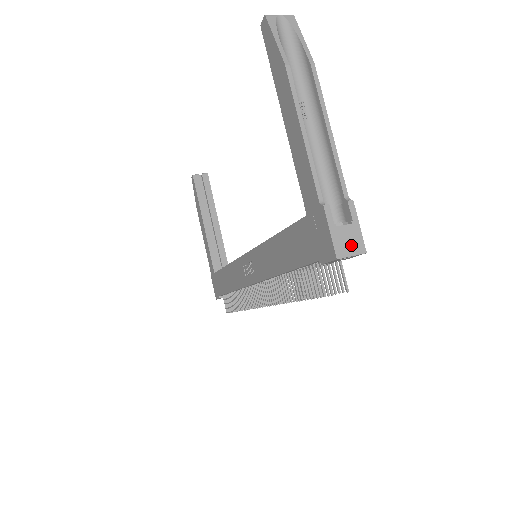
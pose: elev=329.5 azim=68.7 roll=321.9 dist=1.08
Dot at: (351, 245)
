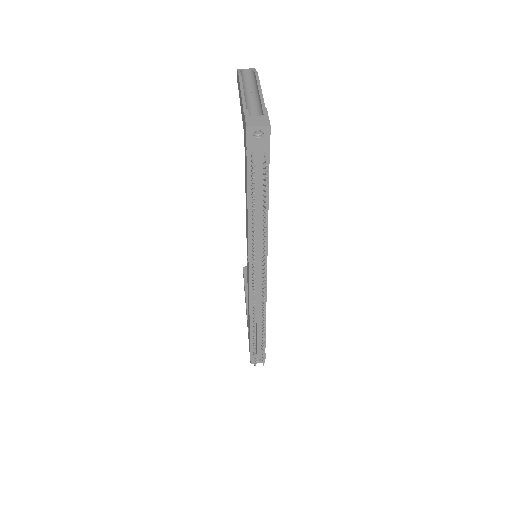
Dot at: (259, 122)
